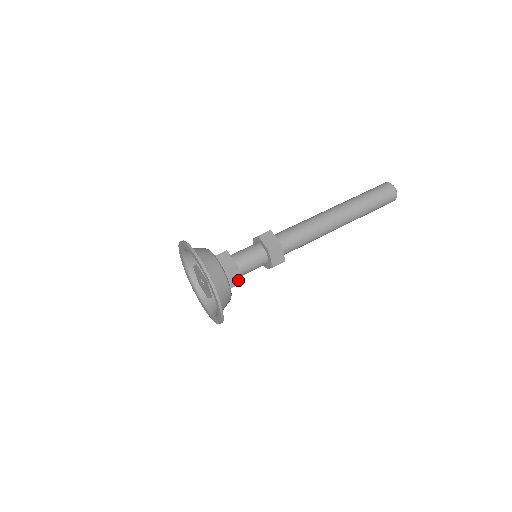
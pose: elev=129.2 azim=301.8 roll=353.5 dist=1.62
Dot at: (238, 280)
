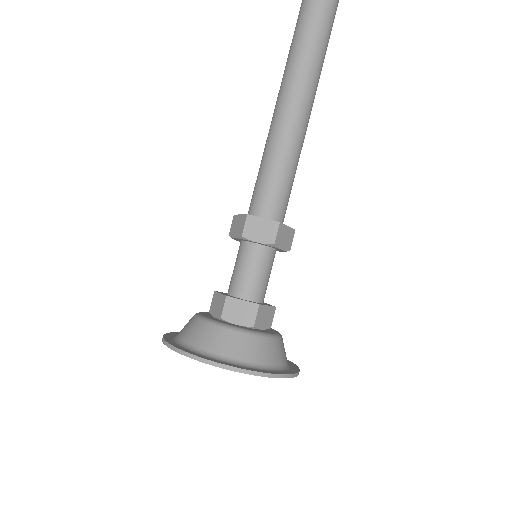
Dot at: occluded
